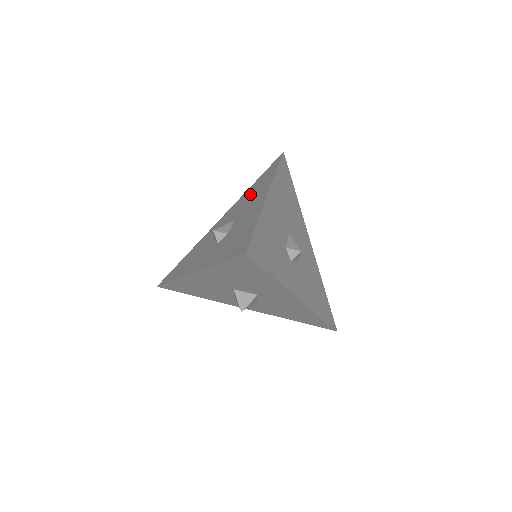
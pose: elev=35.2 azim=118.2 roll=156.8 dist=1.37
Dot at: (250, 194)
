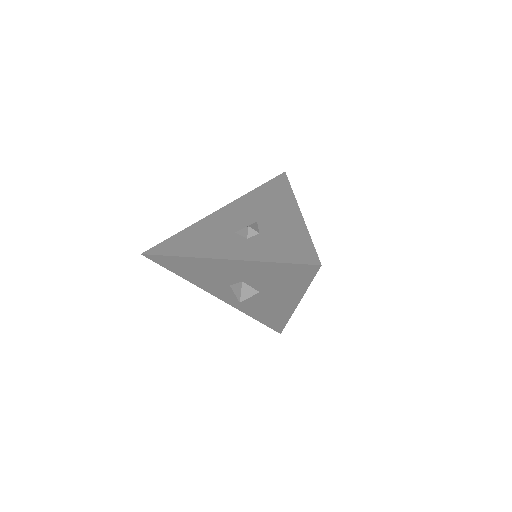
Dot at: (262, 200)
